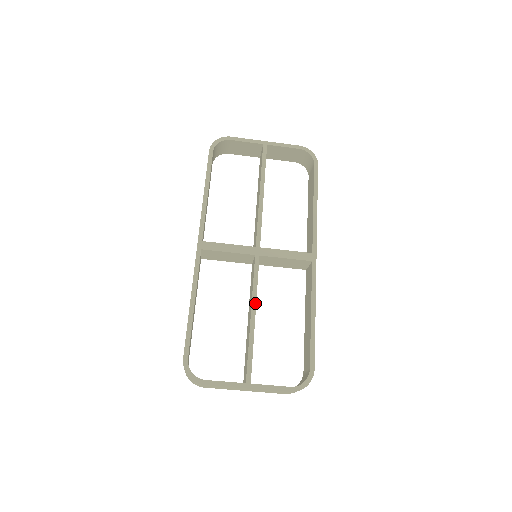
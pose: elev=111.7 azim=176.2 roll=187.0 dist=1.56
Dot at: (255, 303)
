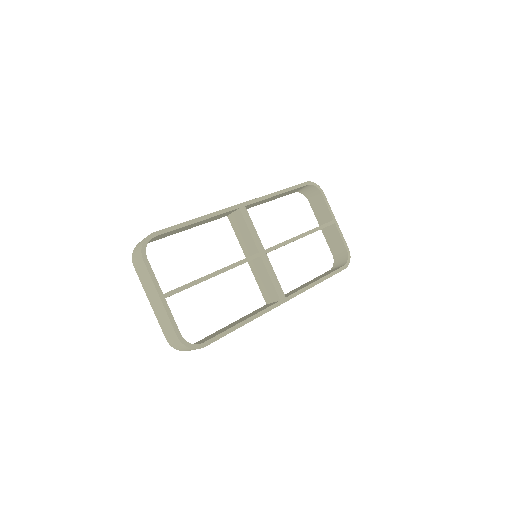
Dot at: (226, 270)
